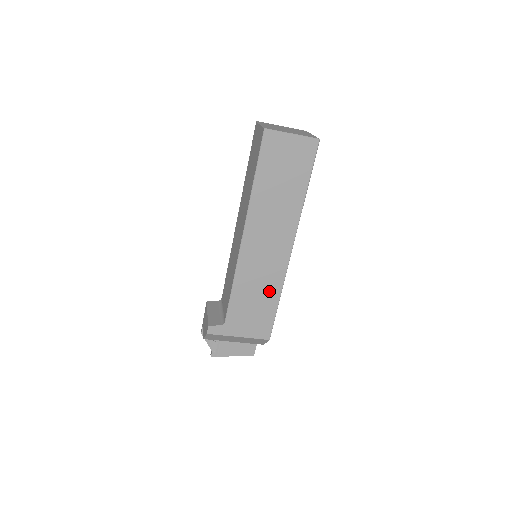
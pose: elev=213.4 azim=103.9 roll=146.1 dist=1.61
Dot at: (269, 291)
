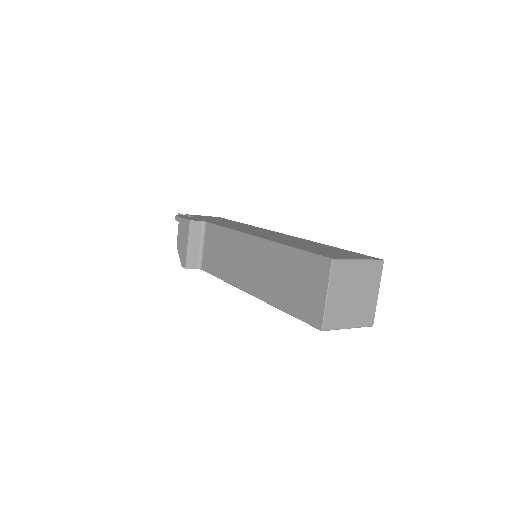
Dot at: occluded
